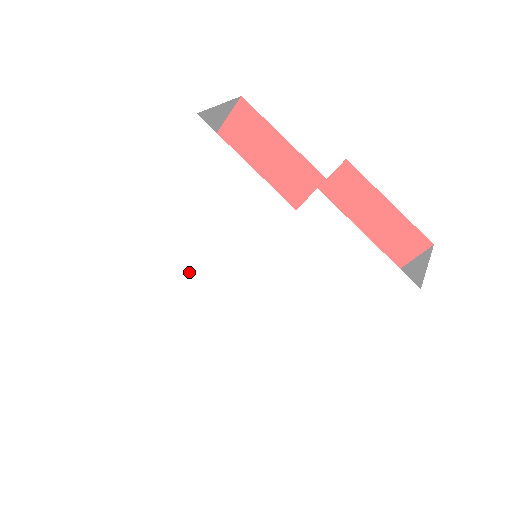
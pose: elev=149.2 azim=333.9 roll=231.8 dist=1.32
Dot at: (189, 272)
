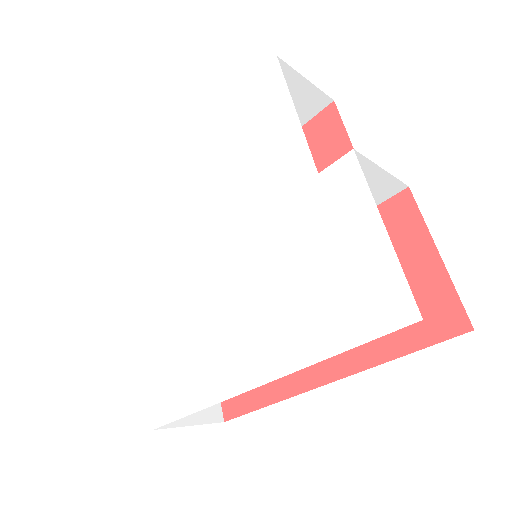
Dot at: (179, 233)
